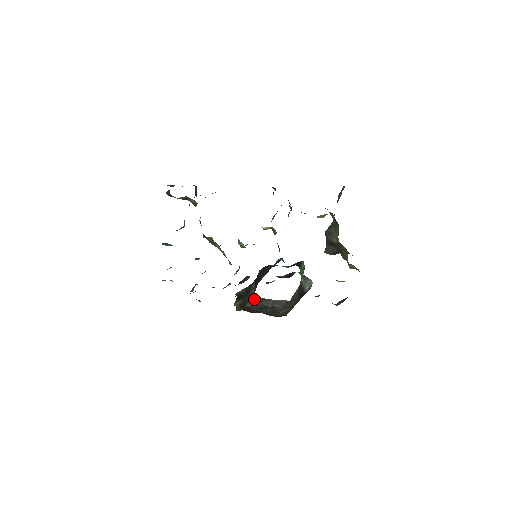
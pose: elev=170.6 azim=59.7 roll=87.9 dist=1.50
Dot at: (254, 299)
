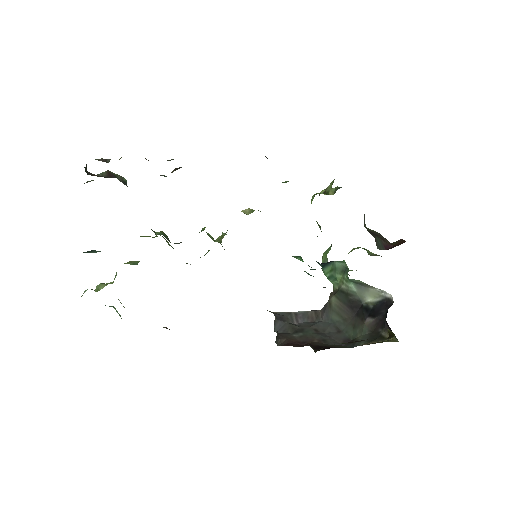
Dot at: (277, 319)
